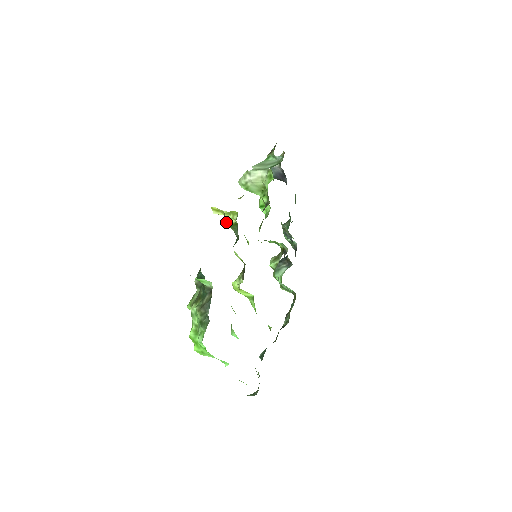
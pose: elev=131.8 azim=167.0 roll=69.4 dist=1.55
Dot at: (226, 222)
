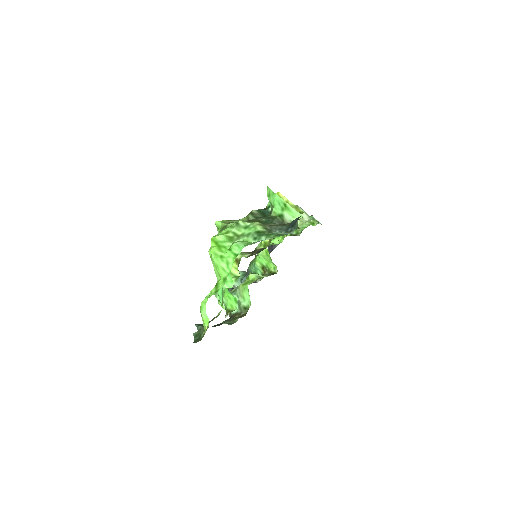
Dot at: occluded
